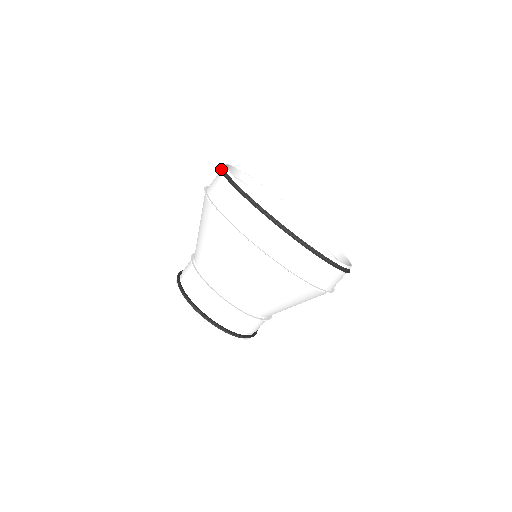
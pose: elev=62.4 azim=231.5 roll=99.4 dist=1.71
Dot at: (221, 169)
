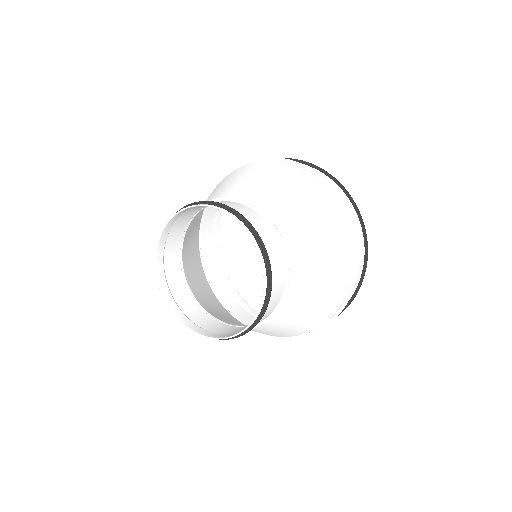
Dot at: occluded
